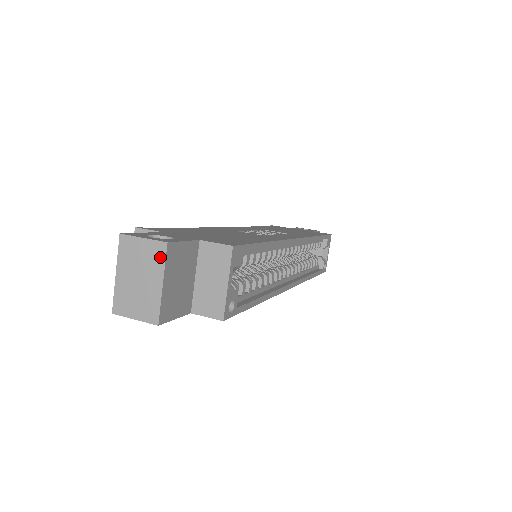
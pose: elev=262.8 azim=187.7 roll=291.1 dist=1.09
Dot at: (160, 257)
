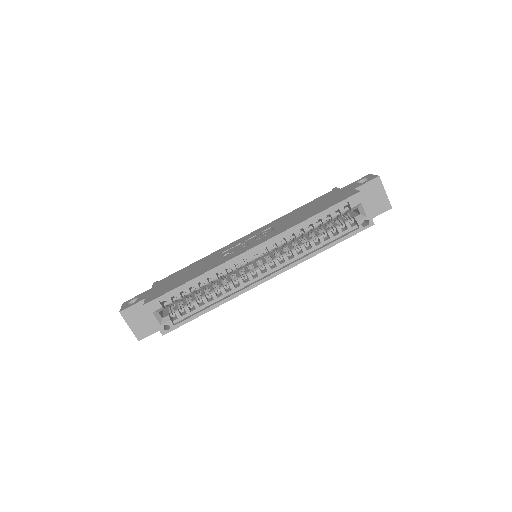
Dot at: (123, 317)
